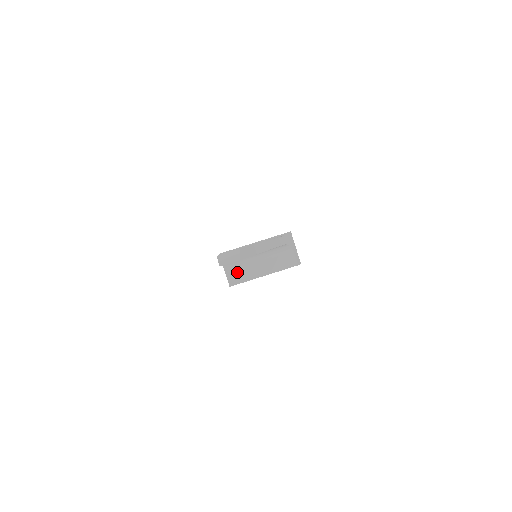
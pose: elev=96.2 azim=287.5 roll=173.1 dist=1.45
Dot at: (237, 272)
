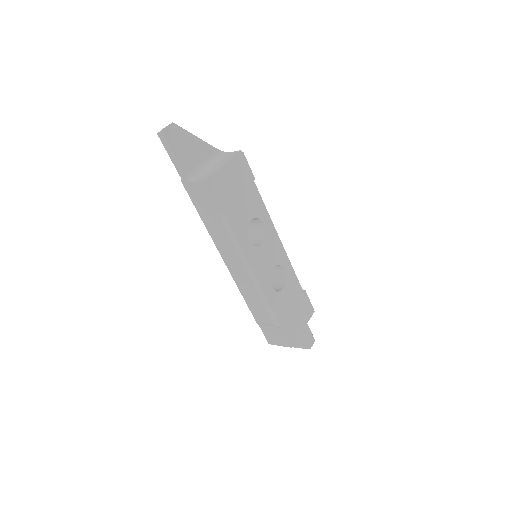
Dot at: (203, 177)
